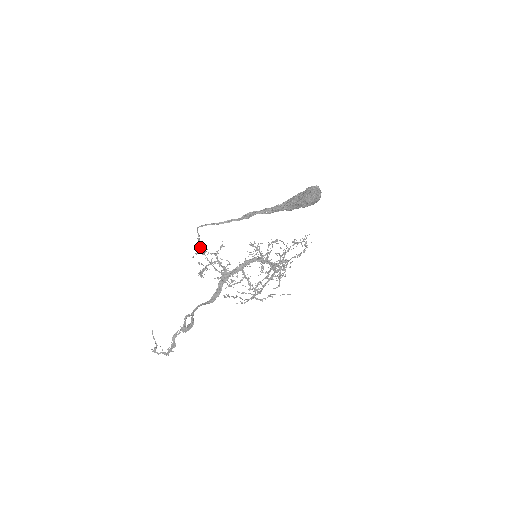
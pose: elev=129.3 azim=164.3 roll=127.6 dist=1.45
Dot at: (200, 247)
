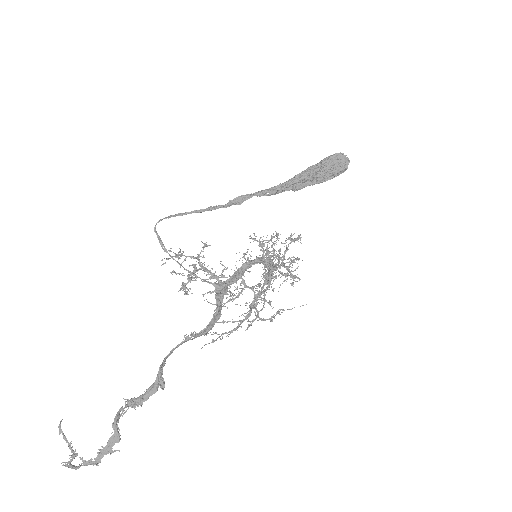
Dot at: (165, 251)
